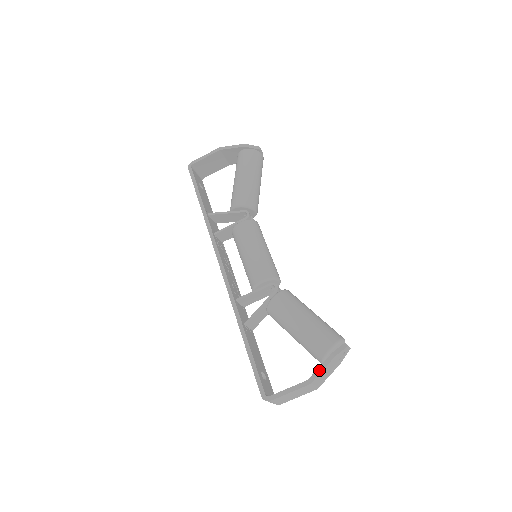
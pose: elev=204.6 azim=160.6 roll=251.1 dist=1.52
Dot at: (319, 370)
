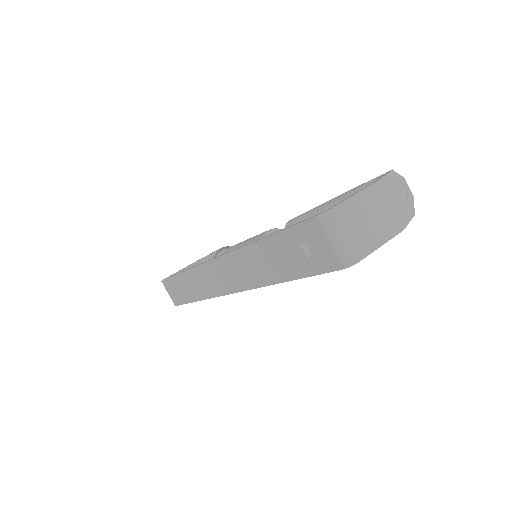
Dot at: (381, 177)
